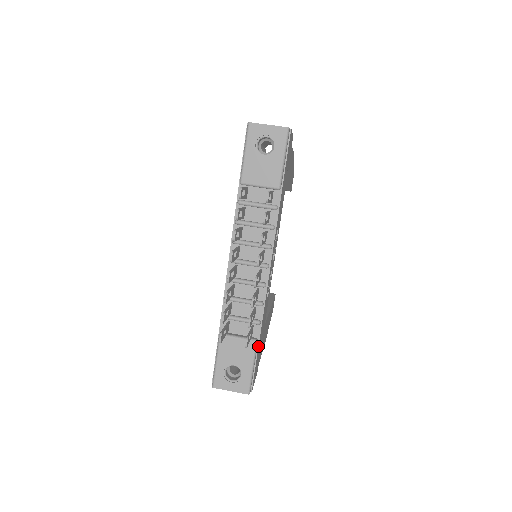
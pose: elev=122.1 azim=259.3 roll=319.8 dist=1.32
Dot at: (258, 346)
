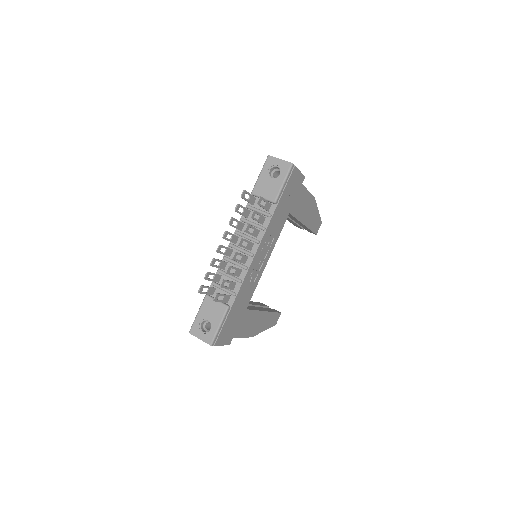
Dot at: (229, 312)
